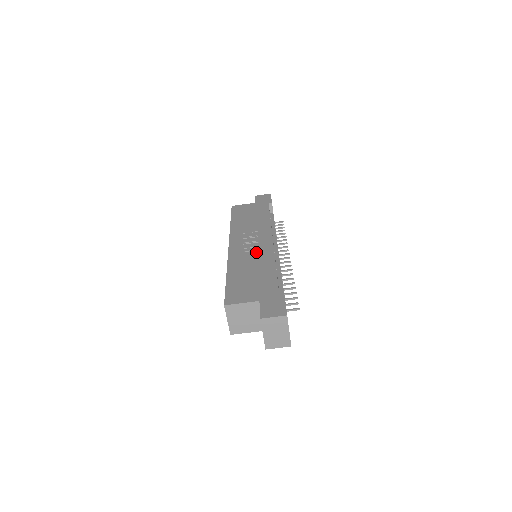
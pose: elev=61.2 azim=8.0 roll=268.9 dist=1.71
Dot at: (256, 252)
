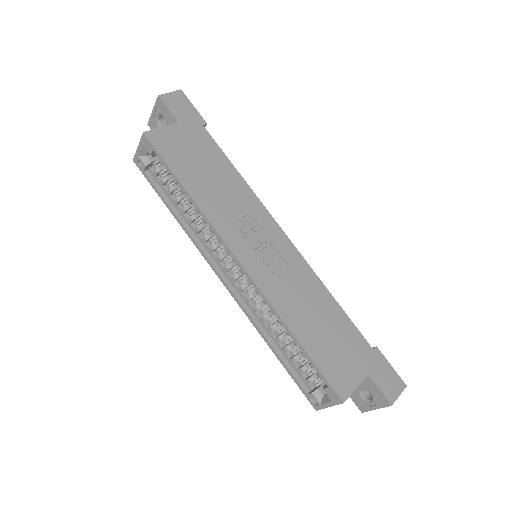
Dot at: (288, 270)
